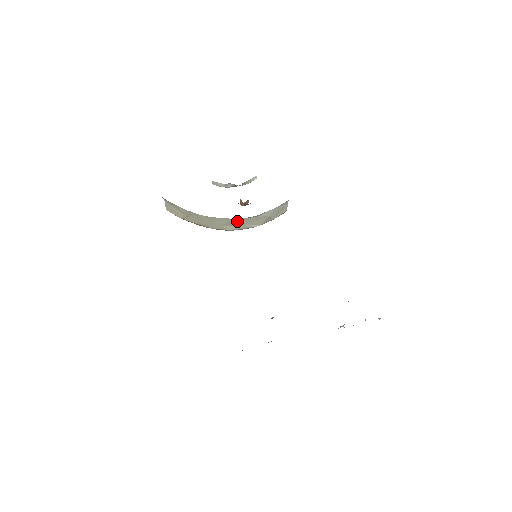
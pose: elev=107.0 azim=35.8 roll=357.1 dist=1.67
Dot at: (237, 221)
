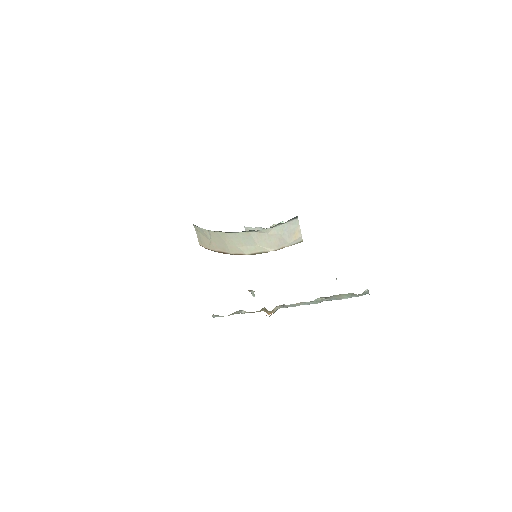
Dot at: (249, 237)
